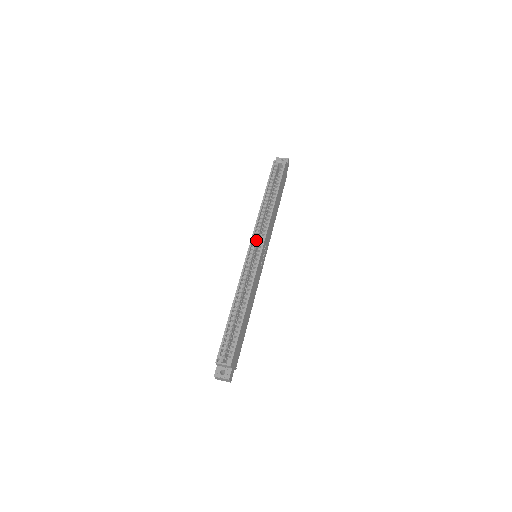
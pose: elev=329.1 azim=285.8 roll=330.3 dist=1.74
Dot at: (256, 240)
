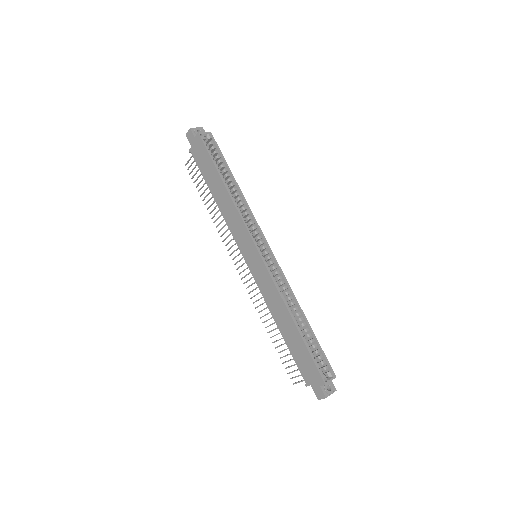
Dot at: (255, 238)
